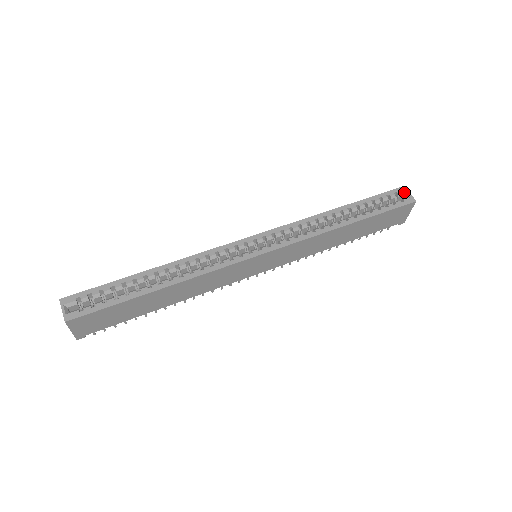
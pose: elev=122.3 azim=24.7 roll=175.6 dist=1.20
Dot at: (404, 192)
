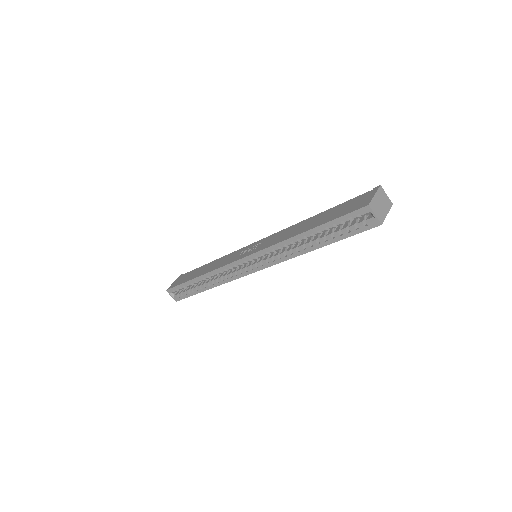
Dot at: (369, 212)
